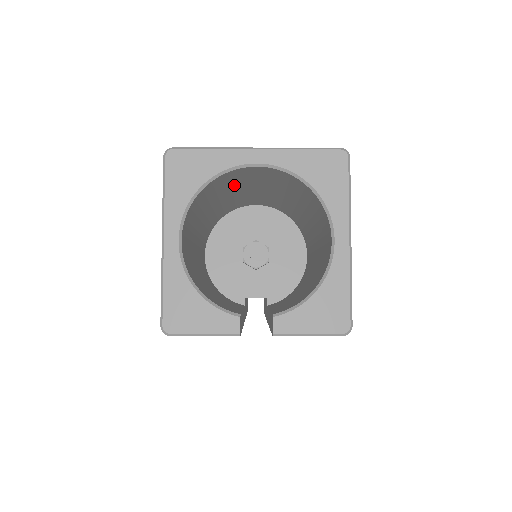
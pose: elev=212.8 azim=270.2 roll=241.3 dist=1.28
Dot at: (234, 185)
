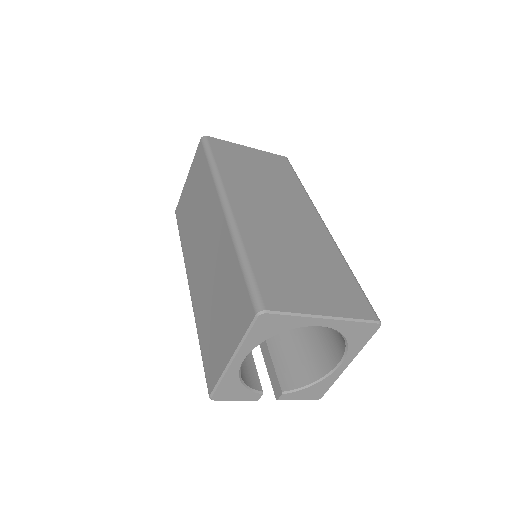
Dot at: occluded
